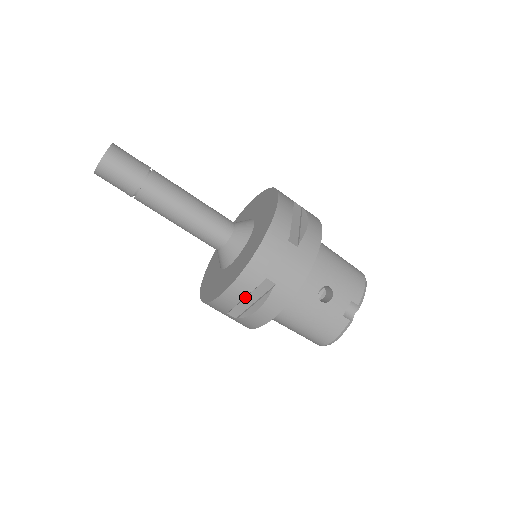
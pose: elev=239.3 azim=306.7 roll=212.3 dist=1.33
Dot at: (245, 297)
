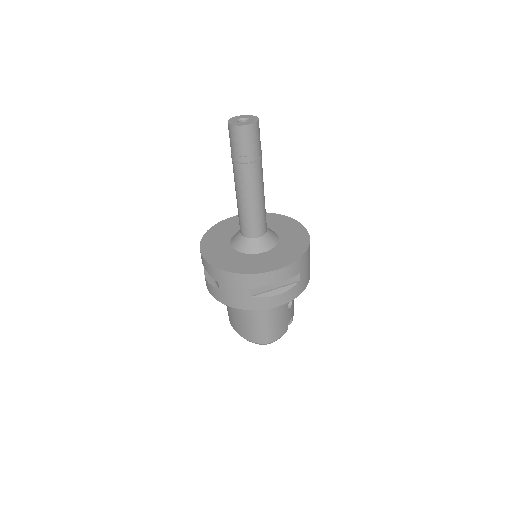
Dot at: occluded
